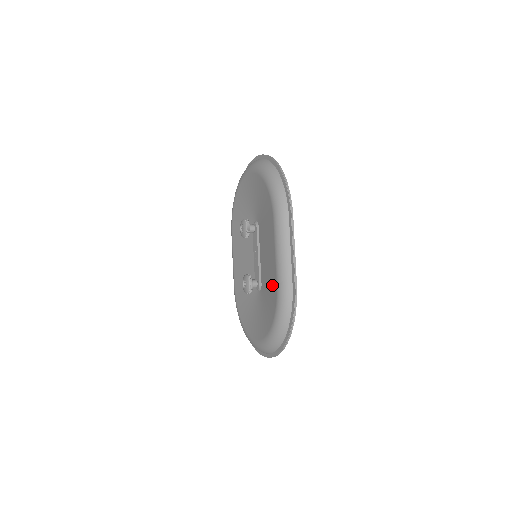
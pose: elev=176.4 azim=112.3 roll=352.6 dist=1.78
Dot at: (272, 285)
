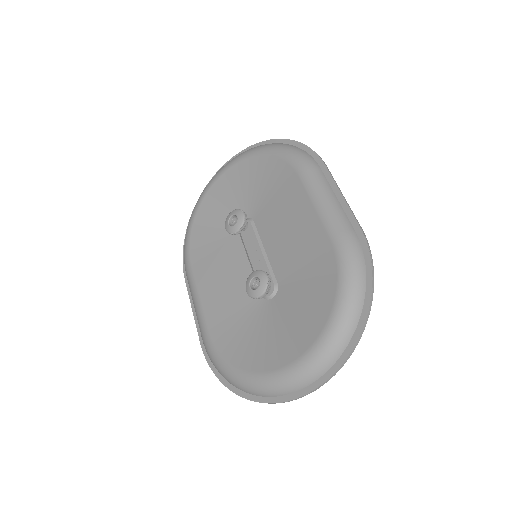
Dot at: (316, 252)
